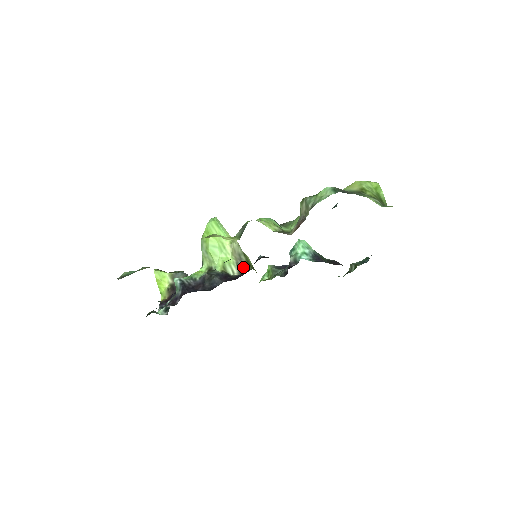
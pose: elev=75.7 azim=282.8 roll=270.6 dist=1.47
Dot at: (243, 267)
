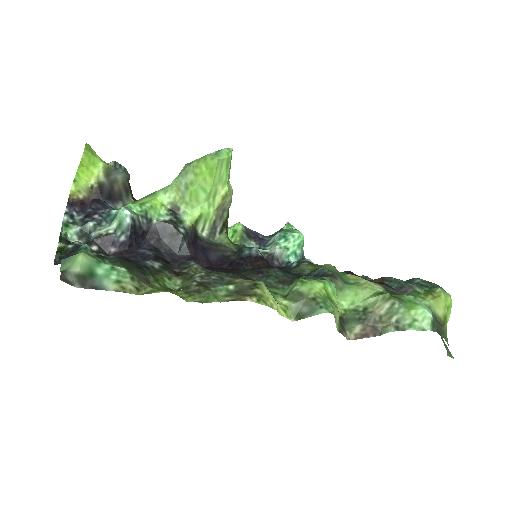
Dot at: (218, 228)
